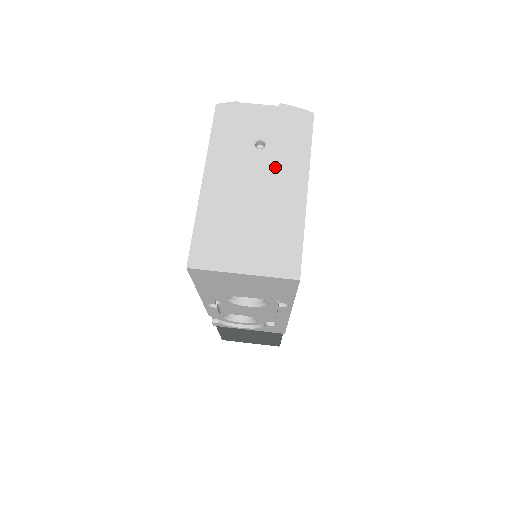
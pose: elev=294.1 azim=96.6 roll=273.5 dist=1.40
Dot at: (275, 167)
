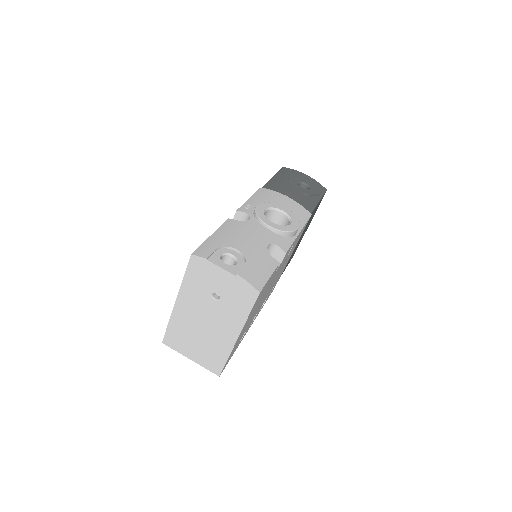
Dot at: (221, 316)
